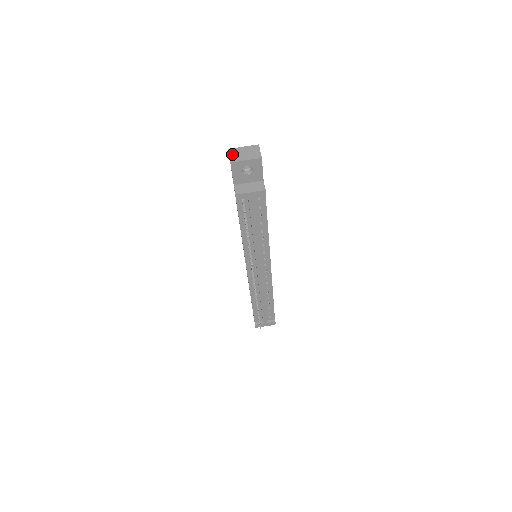
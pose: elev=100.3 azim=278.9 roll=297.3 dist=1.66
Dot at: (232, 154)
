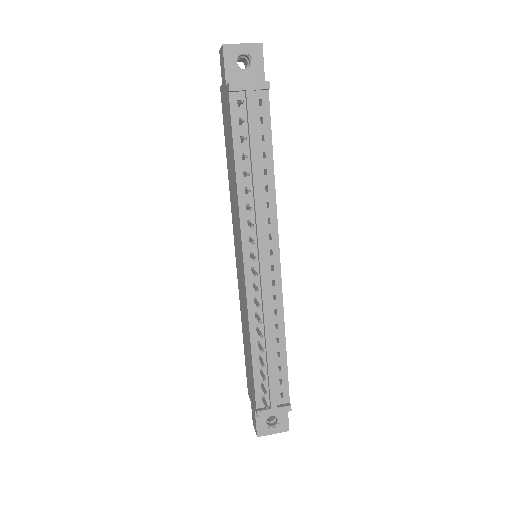
Dot at: occluded
